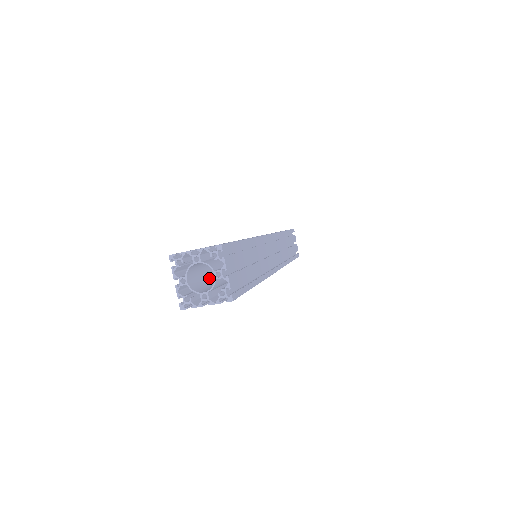
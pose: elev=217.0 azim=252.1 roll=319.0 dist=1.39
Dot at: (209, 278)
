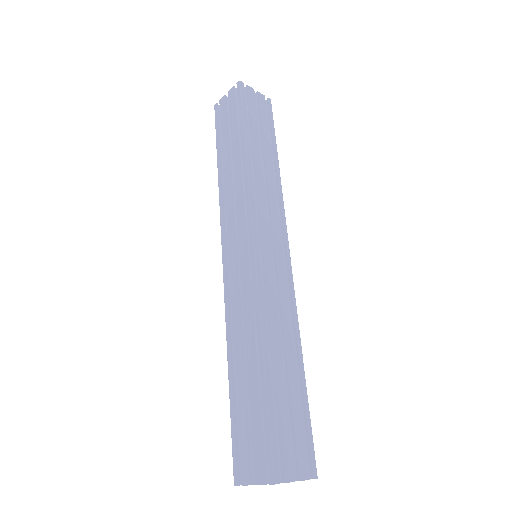
Dot at: occluded
